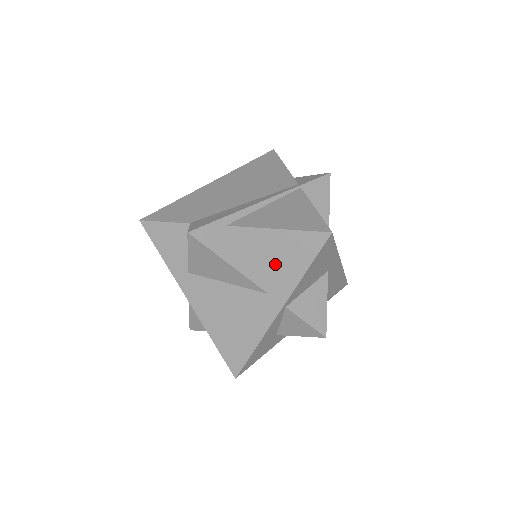
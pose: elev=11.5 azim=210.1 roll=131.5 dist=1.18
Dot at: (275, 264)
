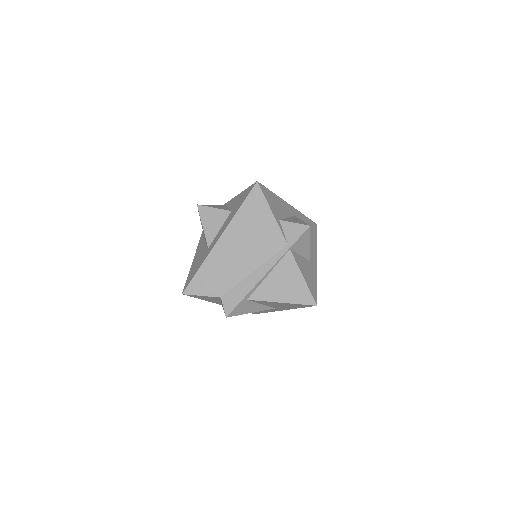
Dot at: (280, 306)
